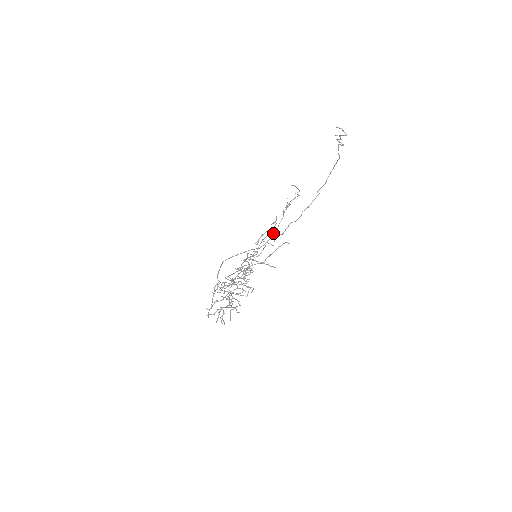
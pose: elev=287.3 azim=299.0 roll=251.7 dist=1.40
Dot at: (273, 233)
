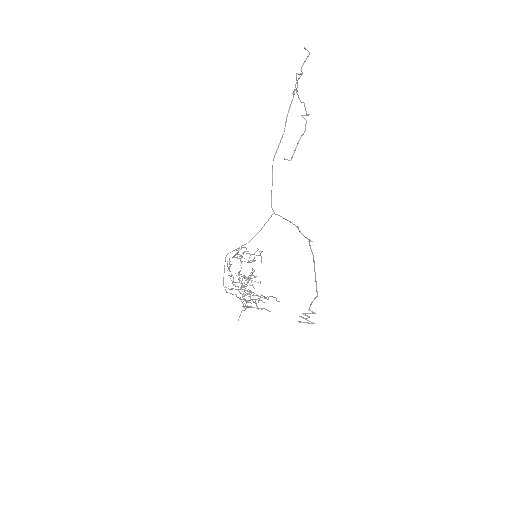
Dot at: occluded
